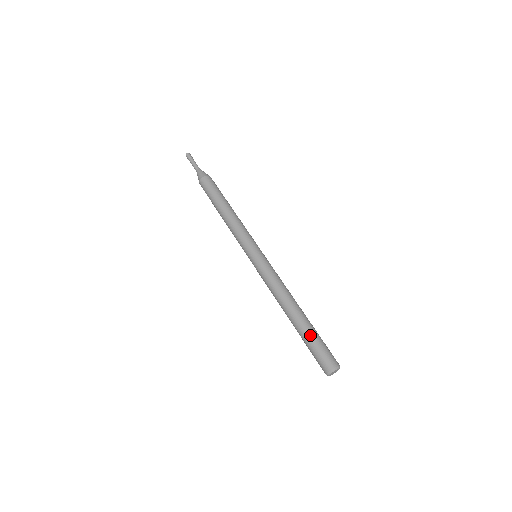
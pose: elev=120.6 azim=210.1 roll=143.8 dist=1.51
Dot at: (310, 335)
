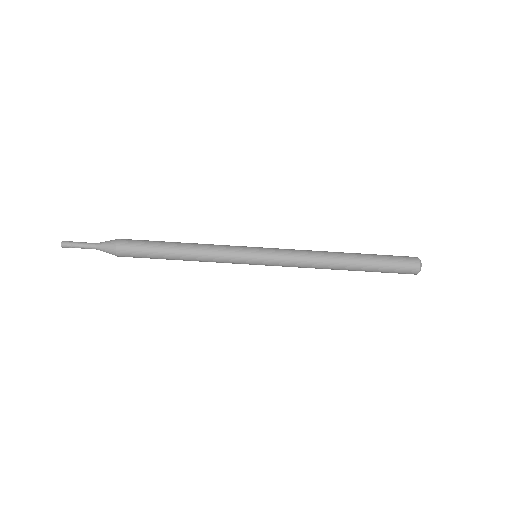
Dot at: (377, 268)
